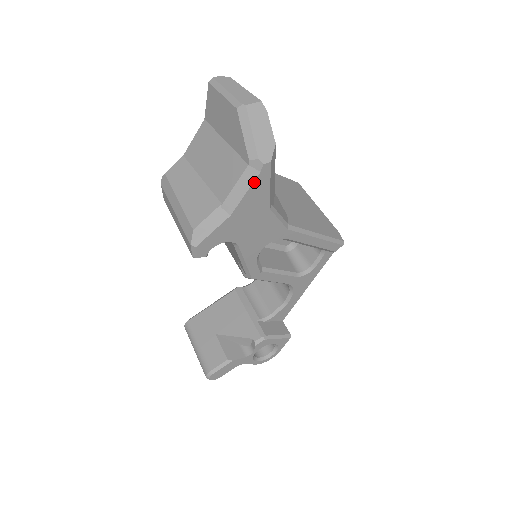
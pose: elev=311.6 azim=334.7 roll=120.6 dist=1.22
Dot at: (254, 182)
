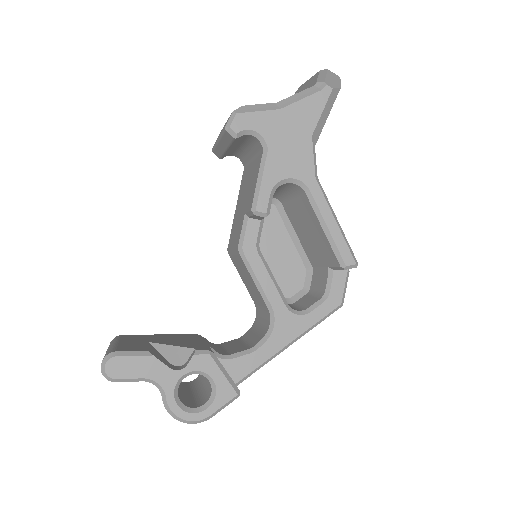
Dot at: (313, 95)
